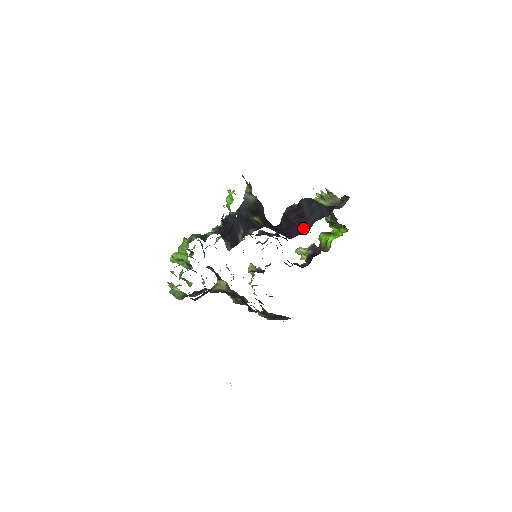
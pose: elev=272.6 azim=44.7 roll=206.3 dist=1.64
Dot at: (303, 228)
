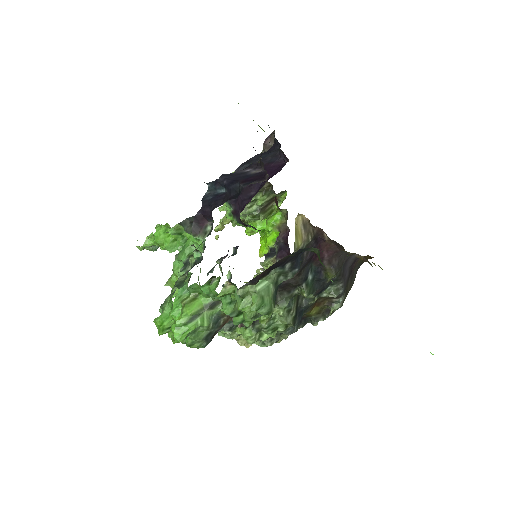
Dot at: (276, 166)
